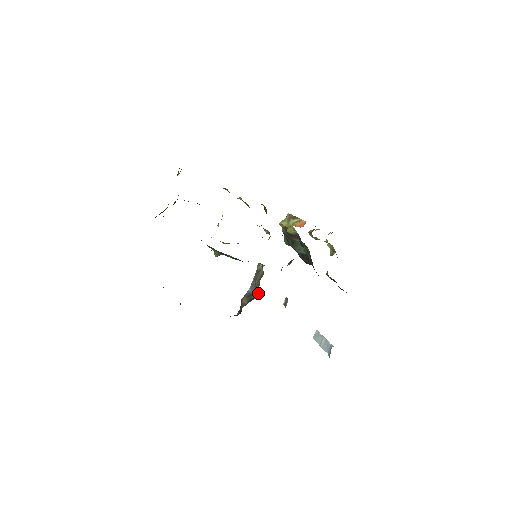
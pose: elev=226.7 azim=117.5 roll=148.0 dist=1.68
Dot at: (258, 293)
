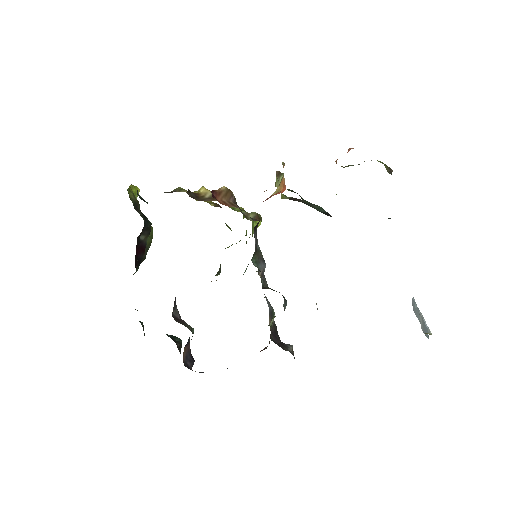
Dot at: occluded
